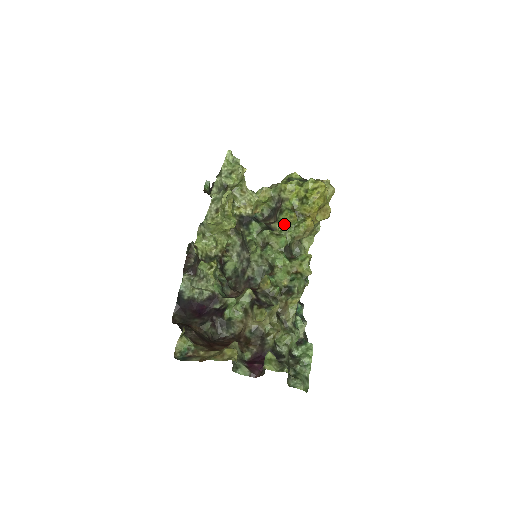
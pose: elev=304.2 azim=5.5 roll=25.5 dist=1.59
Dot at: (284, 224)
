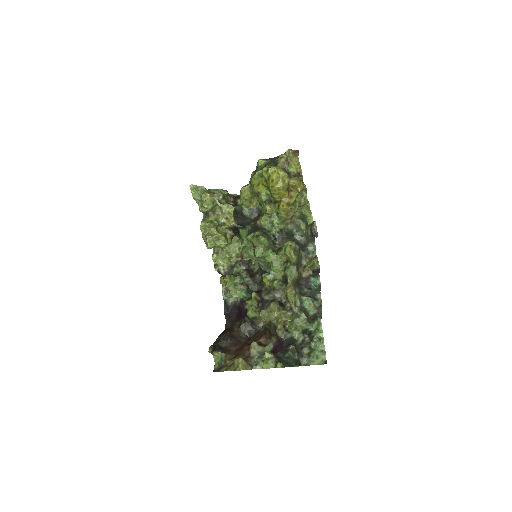
Dot at: (267, 216)
